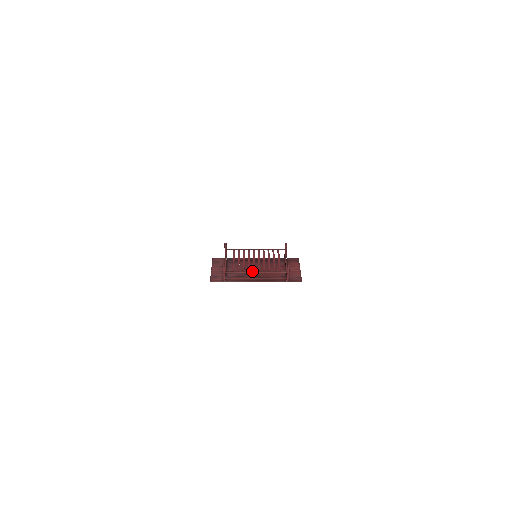
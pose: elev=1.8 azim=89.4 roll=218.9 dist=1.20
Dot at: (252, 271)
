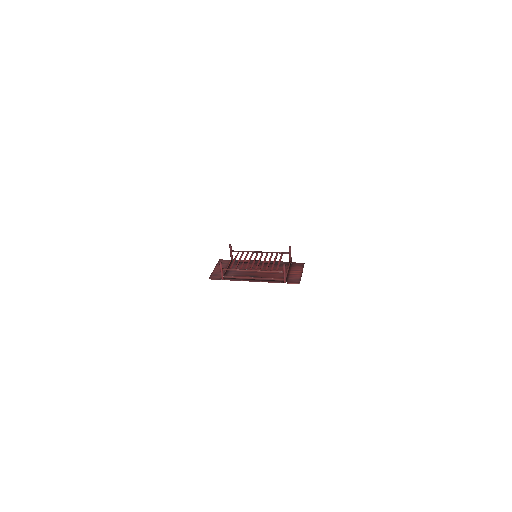
Dot at: occluded
